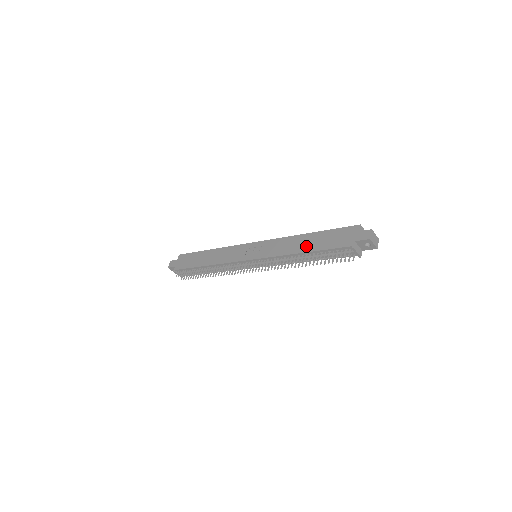
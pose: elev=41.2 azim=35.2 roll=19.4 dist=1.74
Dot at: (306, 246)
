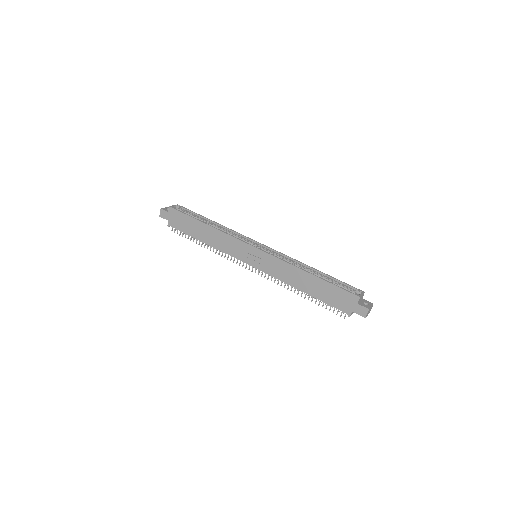
Dot at: (307, 287)
